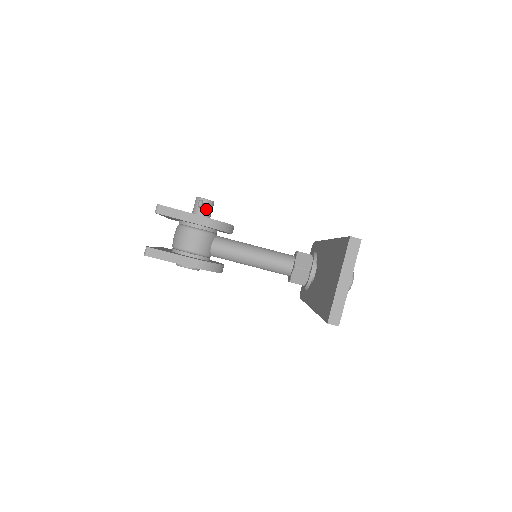
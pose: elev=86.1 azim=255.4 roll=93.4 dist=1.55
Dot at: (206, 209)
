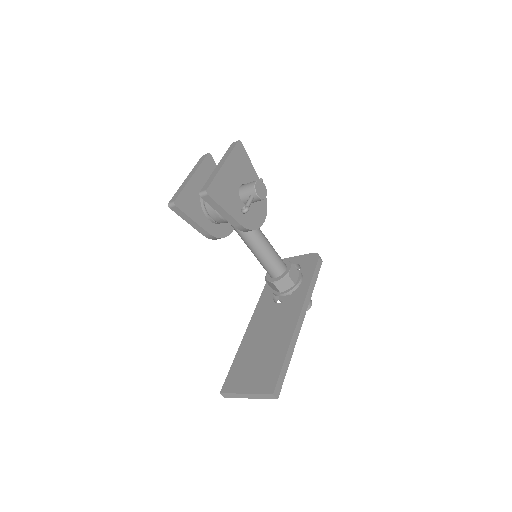
Dot at: (252, 201)
